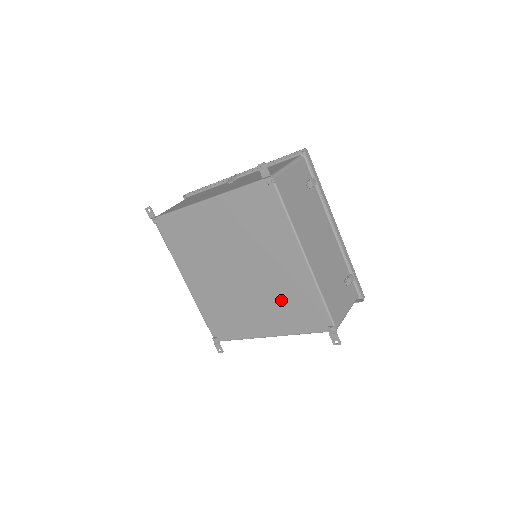
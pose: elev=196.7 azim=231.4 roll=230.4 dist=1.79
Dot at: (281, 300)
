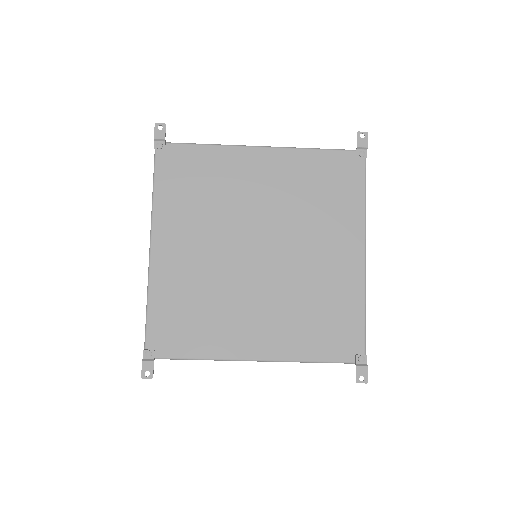
Dot at: (304, 304)
